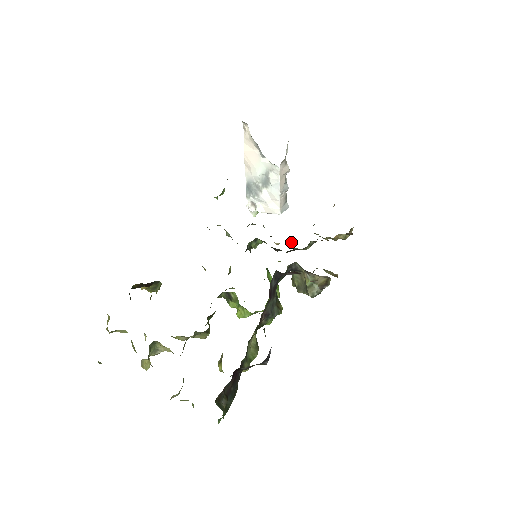
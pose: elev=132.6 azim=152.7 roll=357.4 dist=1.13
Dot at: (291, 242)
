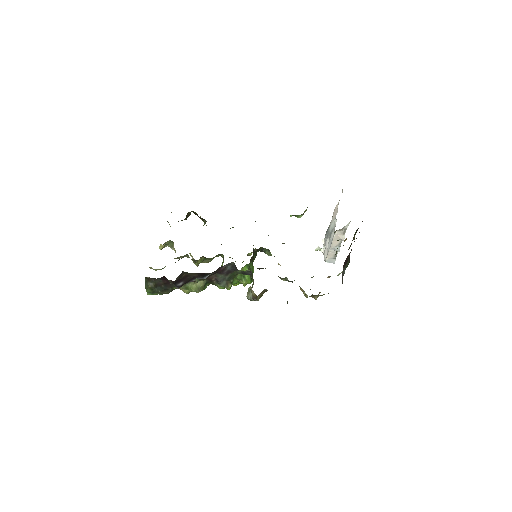
Dot at: occluded
